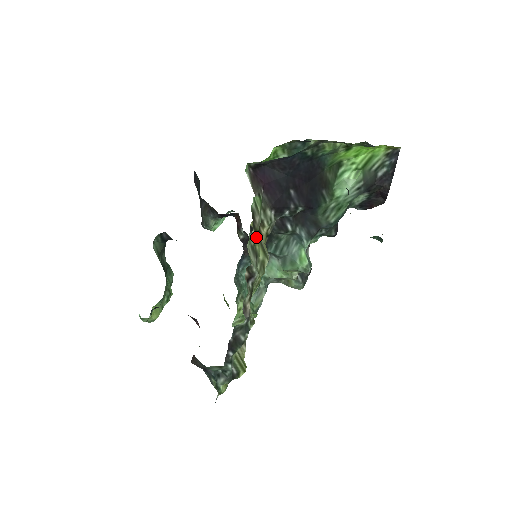
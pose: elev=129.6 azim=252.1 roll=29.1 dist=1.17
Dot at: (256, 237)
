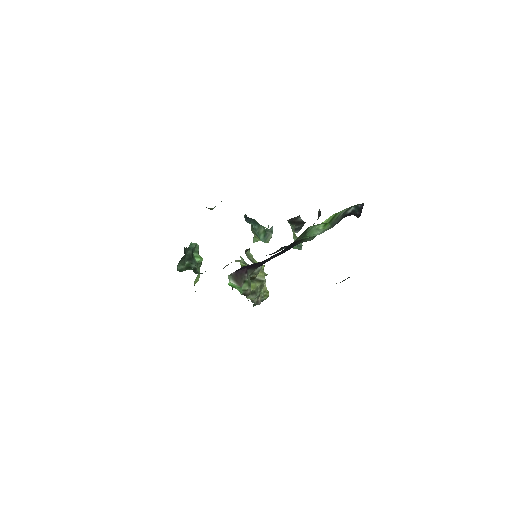
Dot at: (251, 284)
